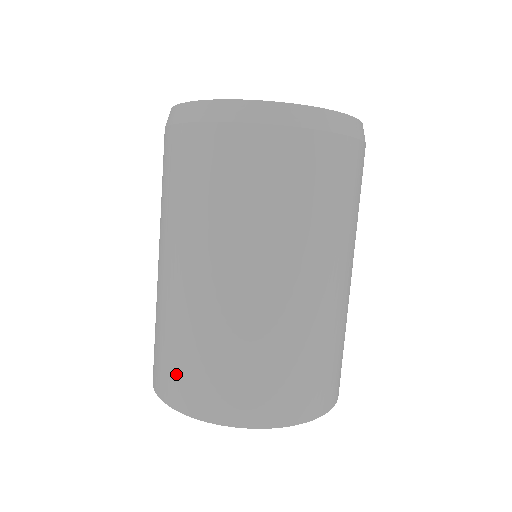
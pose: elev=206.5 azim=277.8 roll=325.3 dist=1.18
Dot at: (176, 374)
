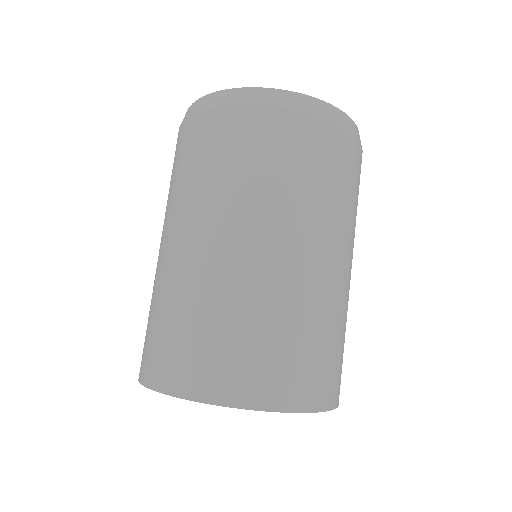
Dot at: (163, 351)
